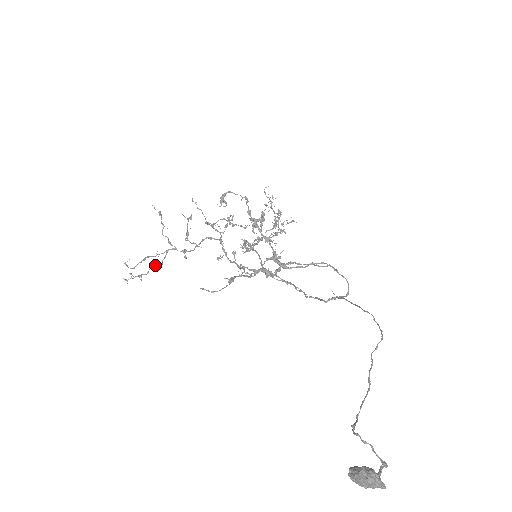
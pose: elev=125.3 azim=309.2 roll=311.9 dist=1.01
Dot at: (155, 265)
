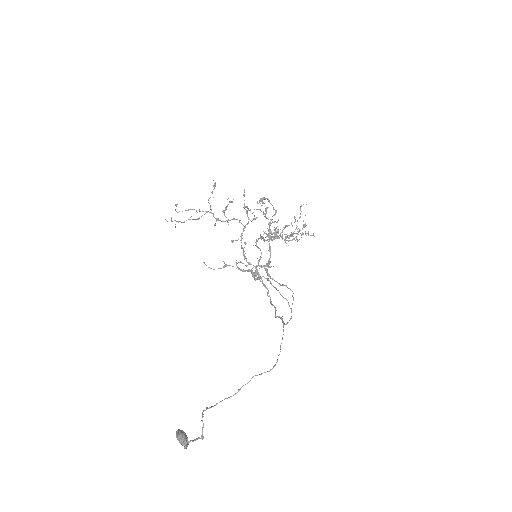
Dot at: (192, 219)
